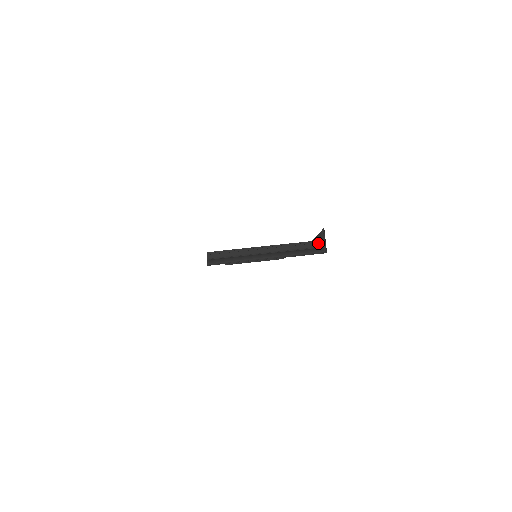
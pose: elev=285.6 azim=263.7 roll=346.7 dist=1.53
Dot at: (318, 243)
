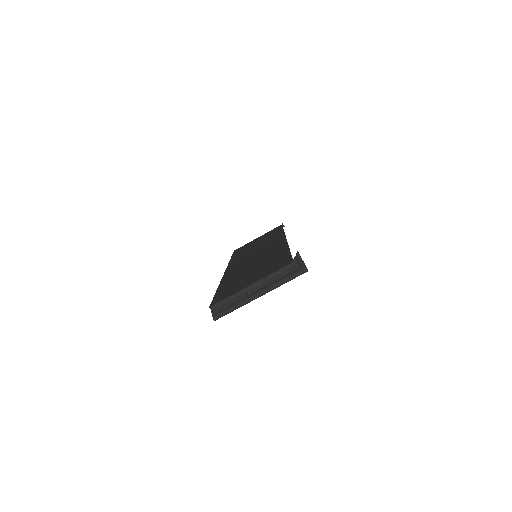
Dot at: (298, 263)
